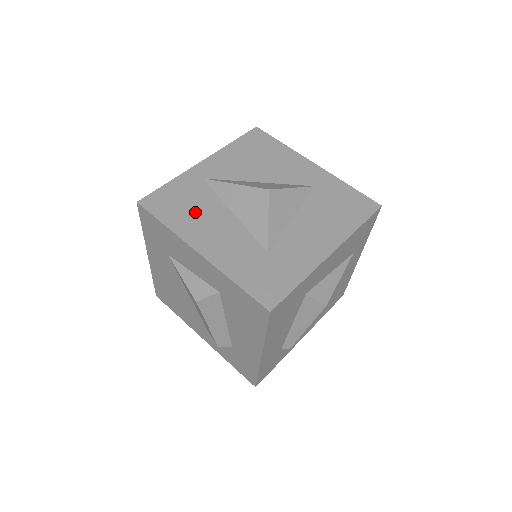
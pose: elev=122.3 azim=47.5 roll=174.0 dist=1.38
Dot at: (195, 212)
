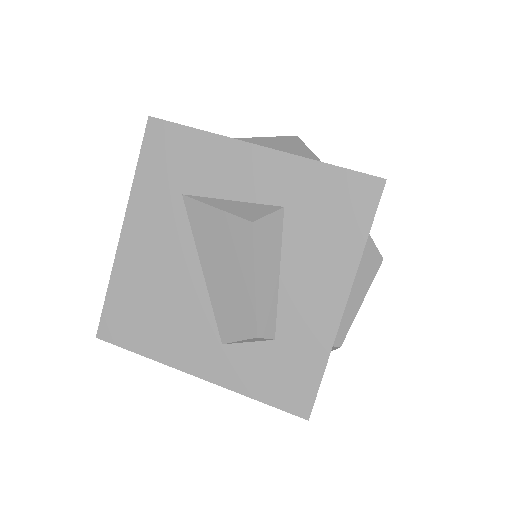
Dot at: occluded
